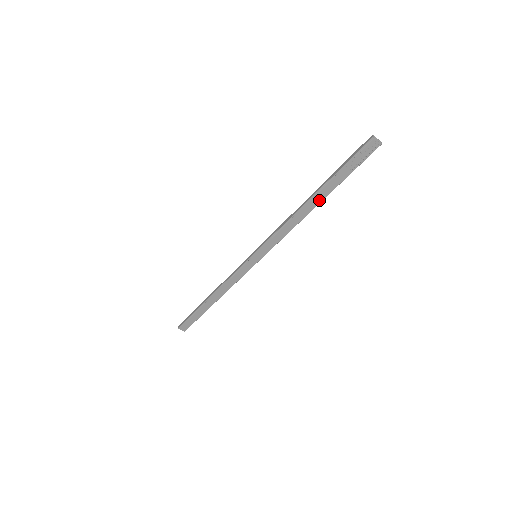
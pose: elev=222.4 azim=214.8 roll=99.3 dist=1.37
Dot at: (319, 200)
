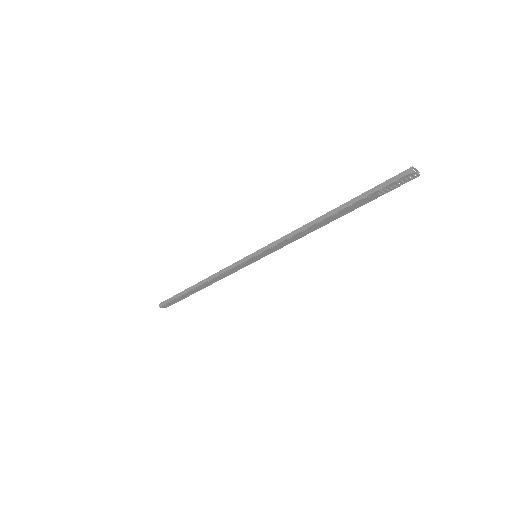
Dot at: (338, 217)
